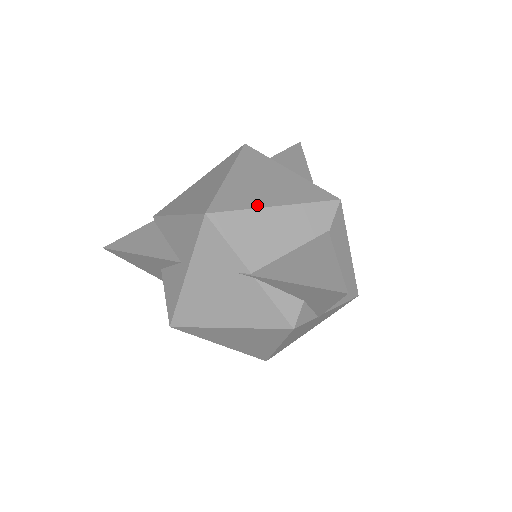
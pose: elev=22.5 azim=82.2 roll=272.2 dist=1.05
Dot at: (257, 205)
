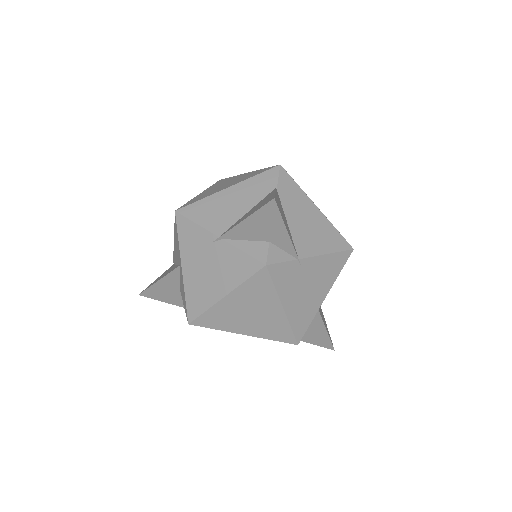
Dot at: (214, 193)
